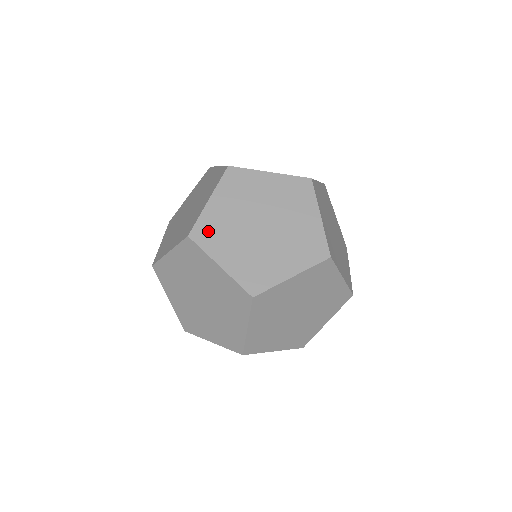
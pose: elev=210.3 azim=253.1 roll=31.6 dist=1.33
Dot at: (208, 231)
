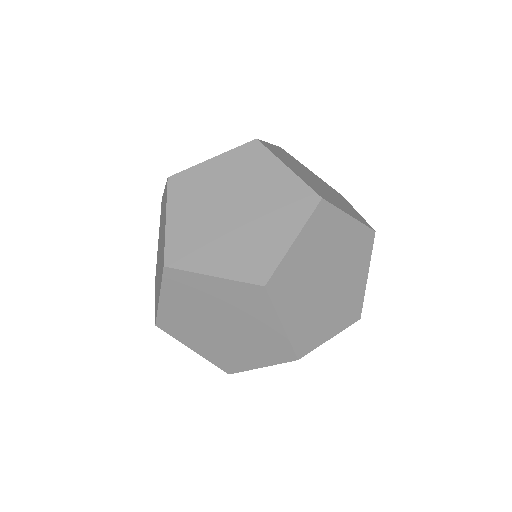
Dot at: (273, 150)
